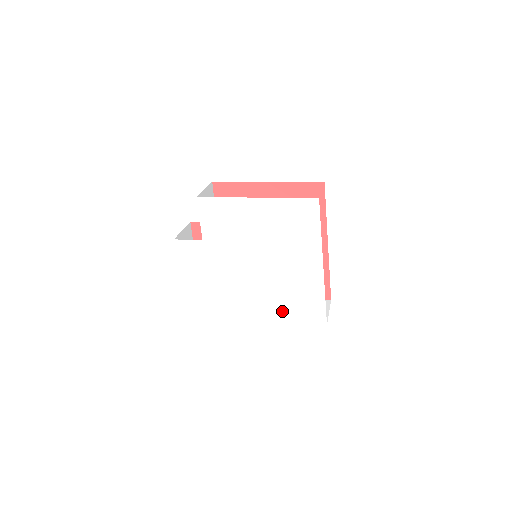
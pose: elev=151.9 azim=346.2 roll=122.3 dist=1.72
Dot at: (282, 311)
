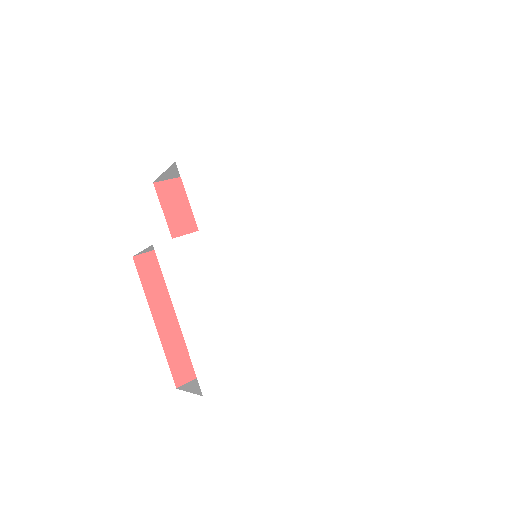
Dot at: (328, 307)
